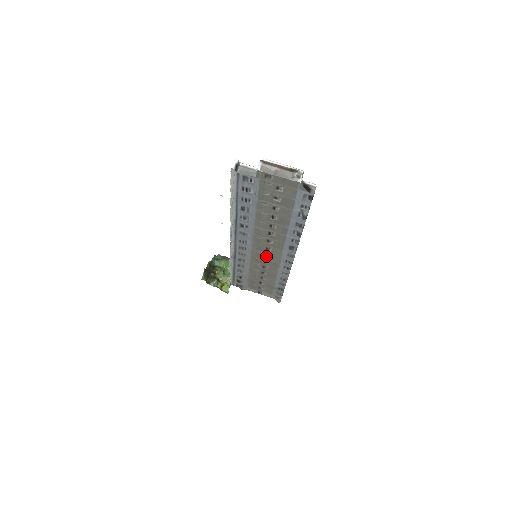
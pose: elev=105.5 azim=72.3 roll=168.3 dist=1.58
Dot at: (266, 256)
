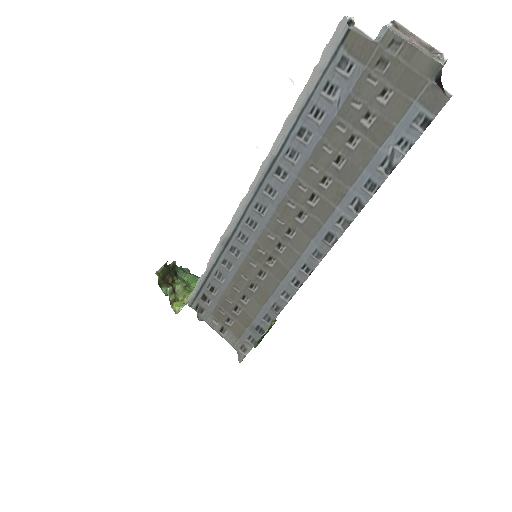
Dot at: (278, 248)
